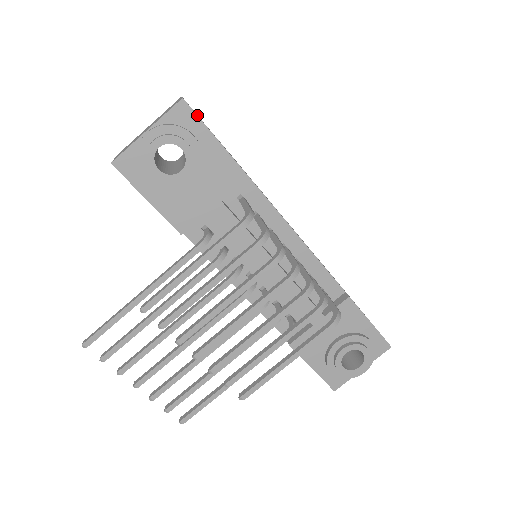
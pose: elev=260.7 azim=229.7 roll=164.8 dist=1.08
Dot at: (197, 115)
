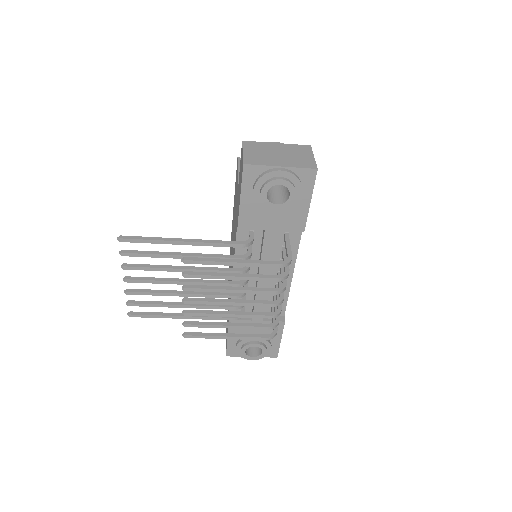
Dot at: occluded
